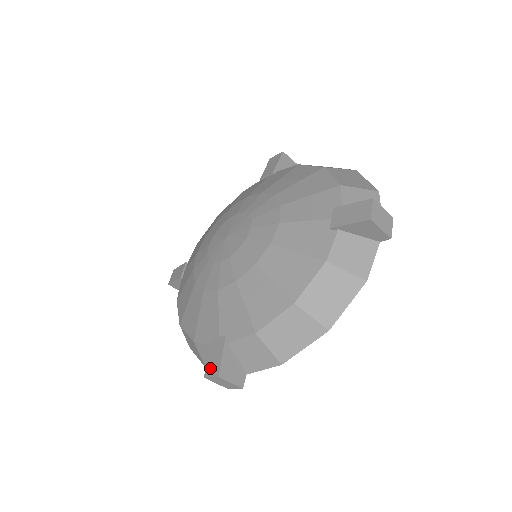
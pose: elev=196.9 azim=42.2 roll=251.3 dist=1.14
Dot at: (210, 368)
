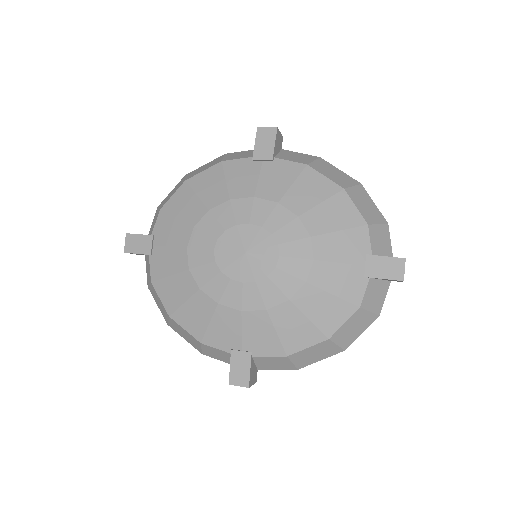
Dot at: (236, 378)
